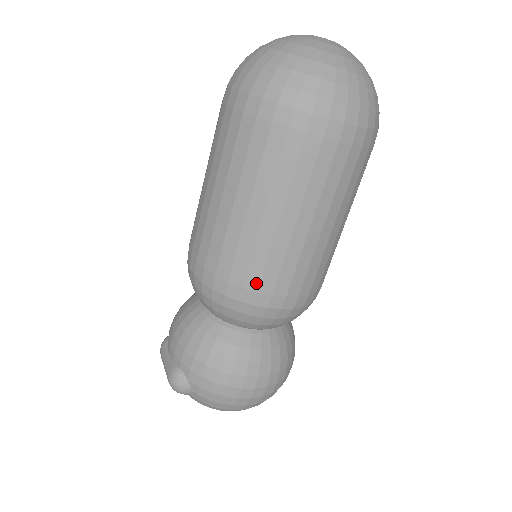
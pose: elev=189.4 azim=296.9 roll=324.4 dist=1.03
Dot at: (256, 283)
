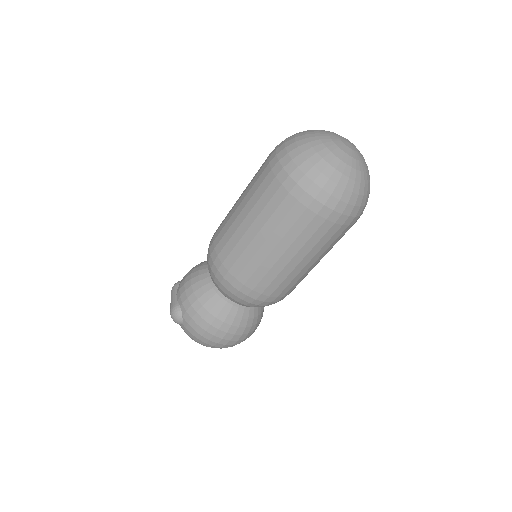
Dot at: (245, 279)
